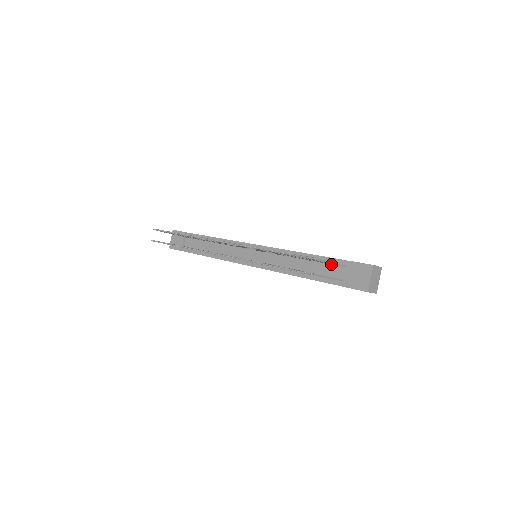
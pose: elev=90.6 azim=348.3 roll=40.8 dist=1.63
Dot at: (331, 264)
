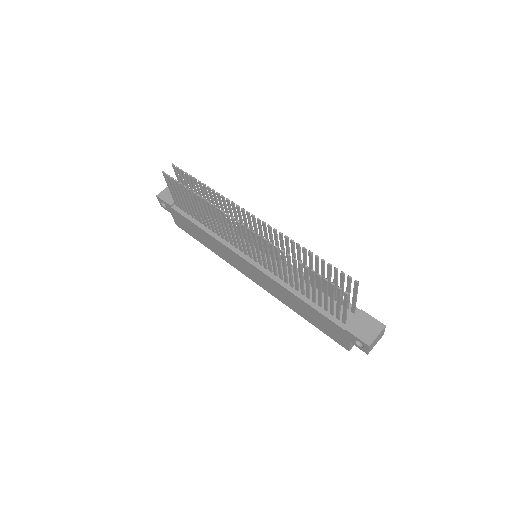
Dot at: (342, 303)
